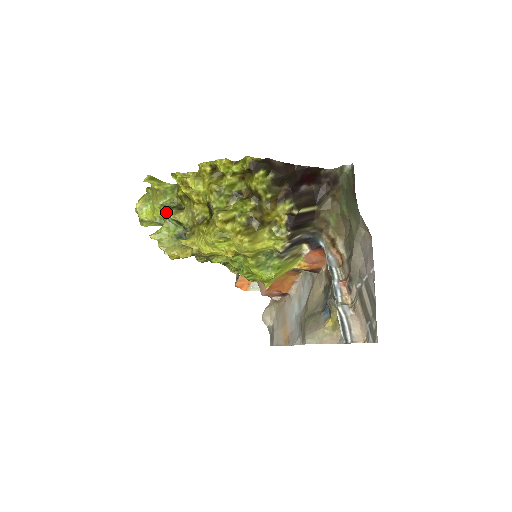
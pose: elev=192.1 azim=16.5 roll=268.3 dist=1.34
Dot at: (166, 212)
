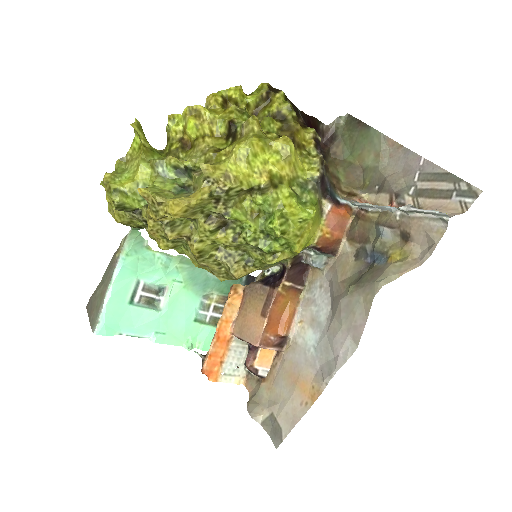
Dot at: (162, 159)
